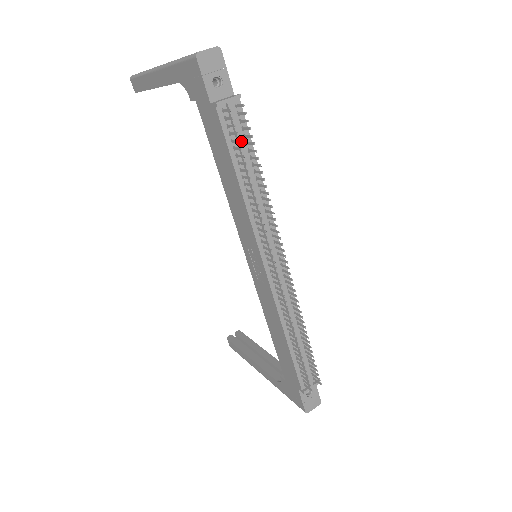
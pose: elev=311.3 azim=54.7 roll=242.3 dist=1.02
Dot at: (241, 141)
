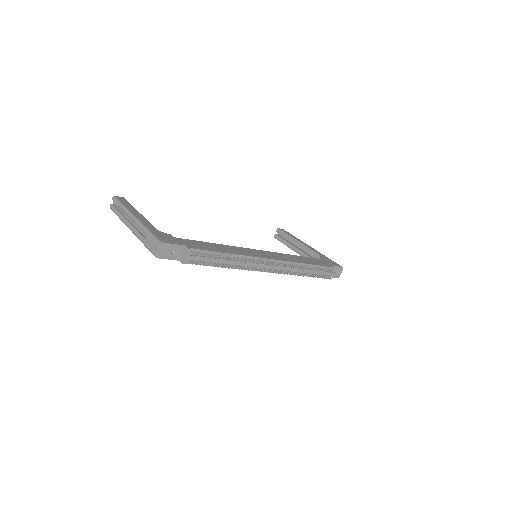
Dot at: (207, 259)
